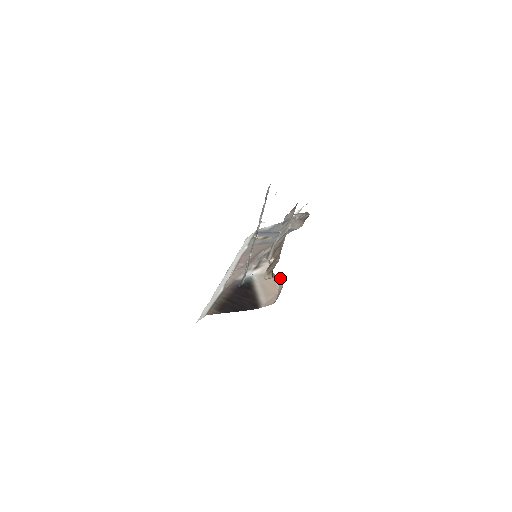
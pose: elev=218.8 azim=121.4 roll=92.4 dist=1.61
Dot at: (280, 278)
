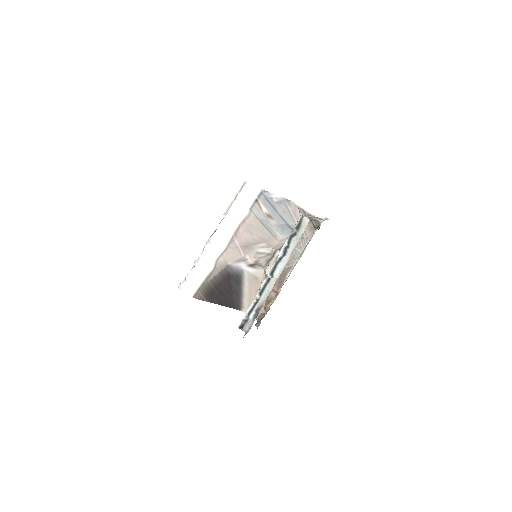
Dot at: occluded
